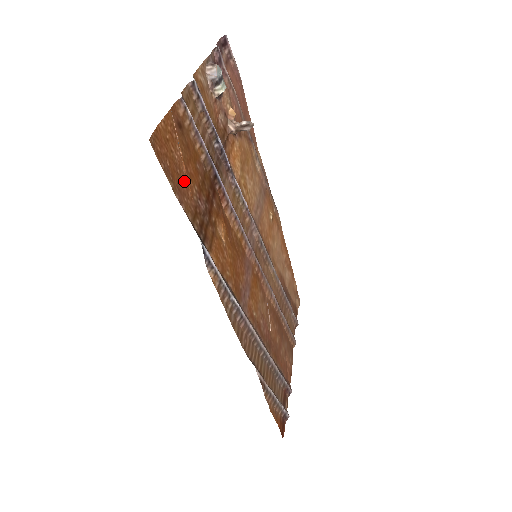
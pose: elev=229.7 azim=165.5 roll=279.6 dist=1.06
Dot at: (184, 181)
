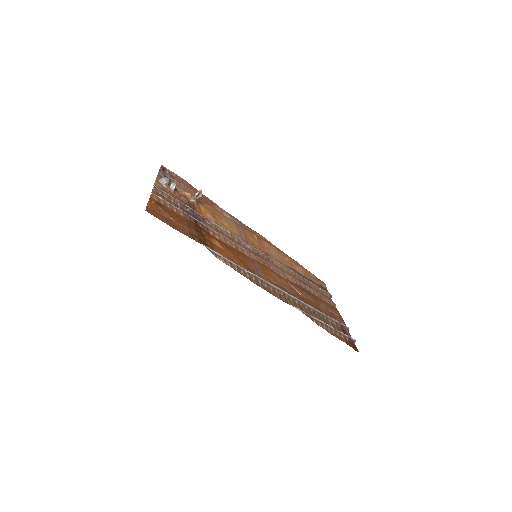
Dot at: (176, 224)
